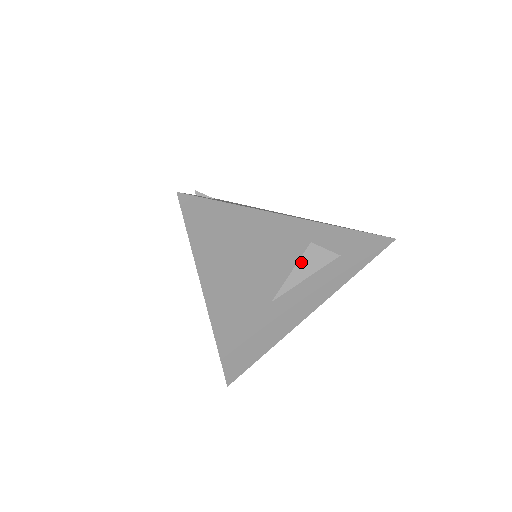
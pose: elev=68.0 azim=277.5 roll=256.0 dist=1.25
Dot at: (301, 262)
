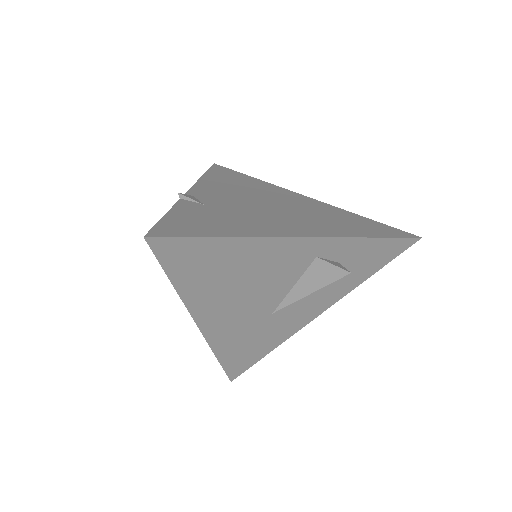
Dot at: (305, 277)
